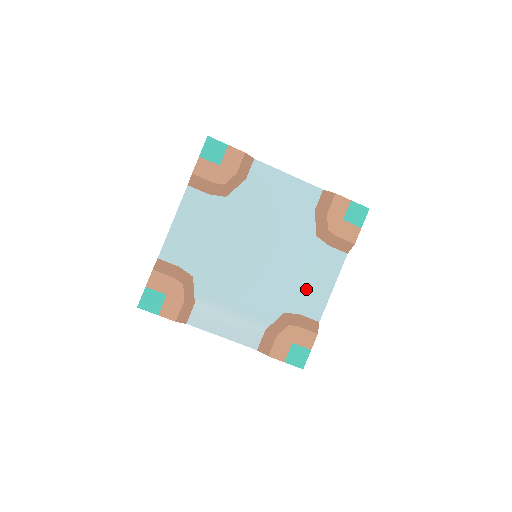
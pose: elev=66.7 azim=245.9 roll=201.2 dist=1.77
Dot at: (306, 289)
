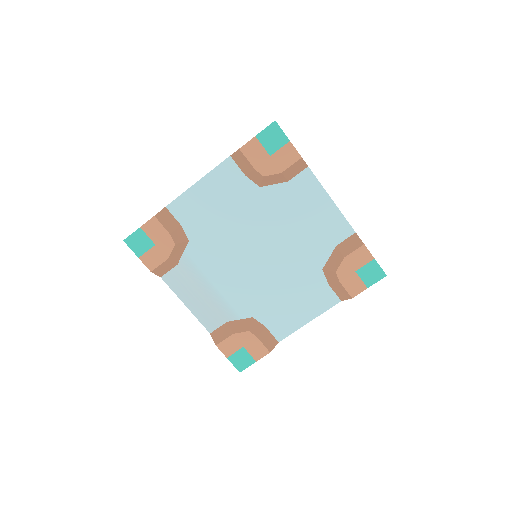
Dot at: (284, 309)
